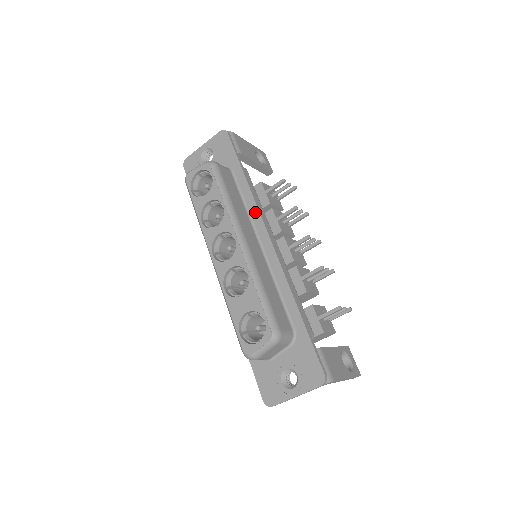
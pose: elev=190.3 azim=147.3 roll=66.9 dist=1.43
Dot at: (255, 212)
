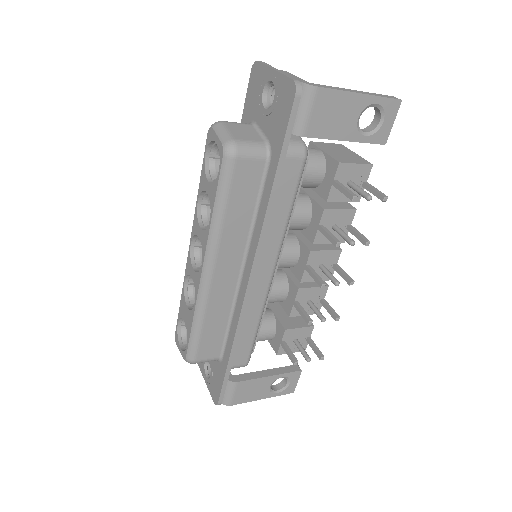
Dot at: (256, 239)
